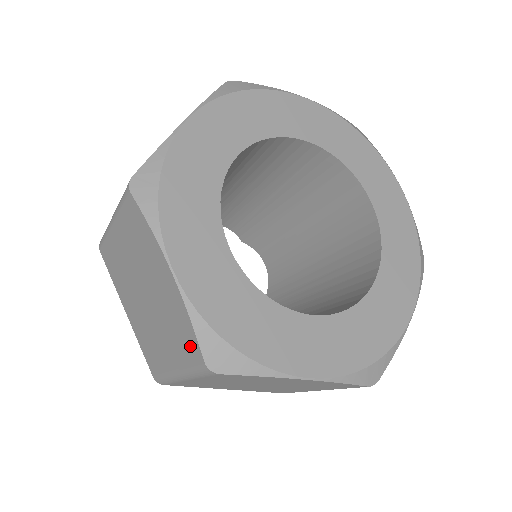
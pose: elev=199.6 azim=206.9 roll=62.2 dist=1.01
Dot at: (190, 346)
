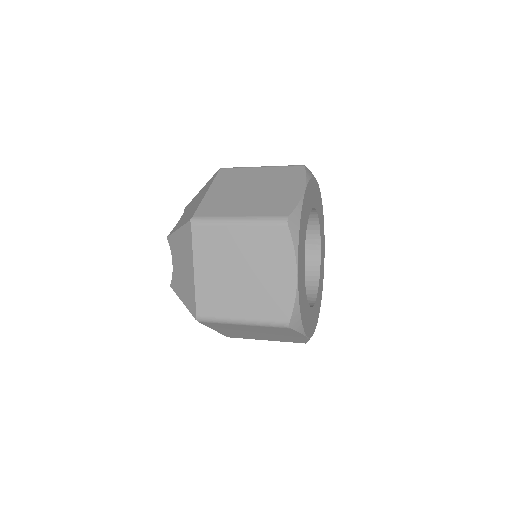
Dot at: (280, 311)
